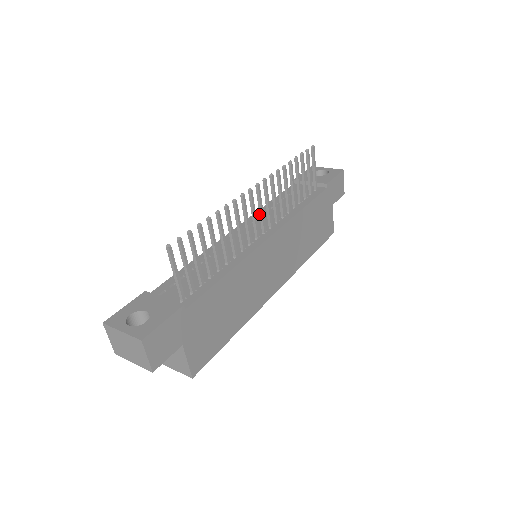
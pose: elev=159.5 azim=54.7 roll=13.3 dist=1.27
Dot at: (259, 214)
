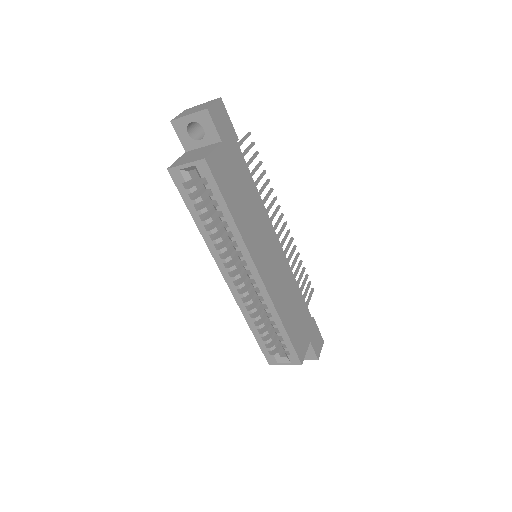
Dot at: (277, 235)
